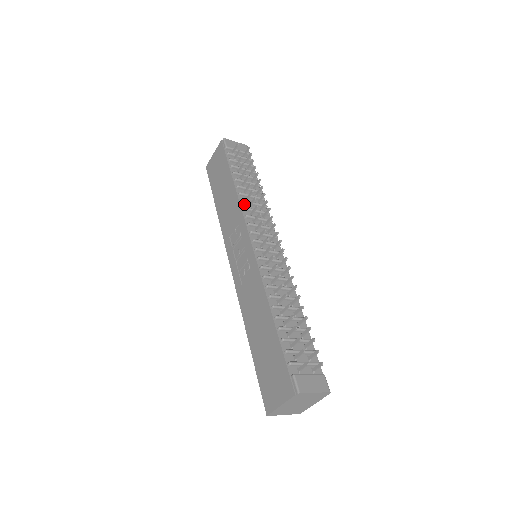
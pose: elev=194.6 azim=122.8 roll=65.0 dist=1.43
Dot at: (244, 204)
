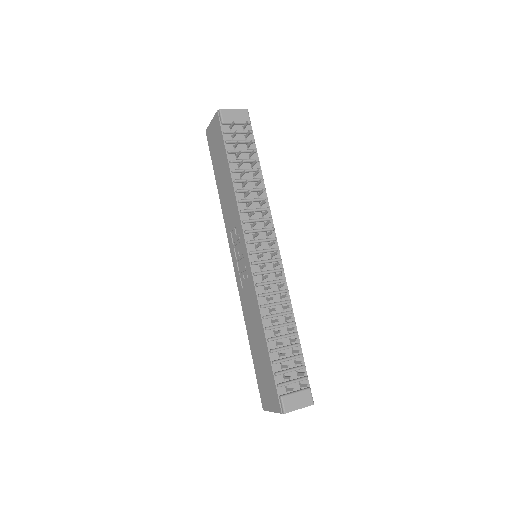
Dot at: (242, 204)
